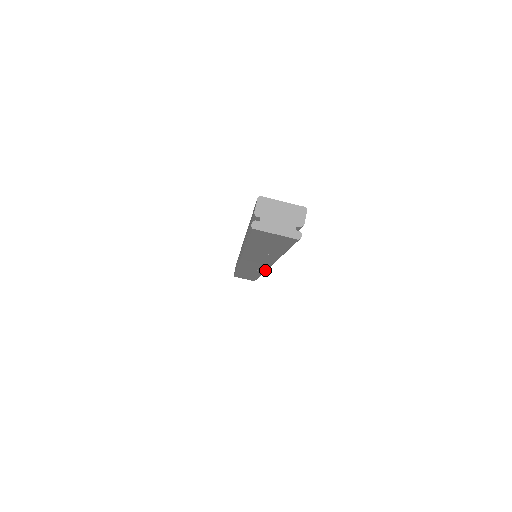
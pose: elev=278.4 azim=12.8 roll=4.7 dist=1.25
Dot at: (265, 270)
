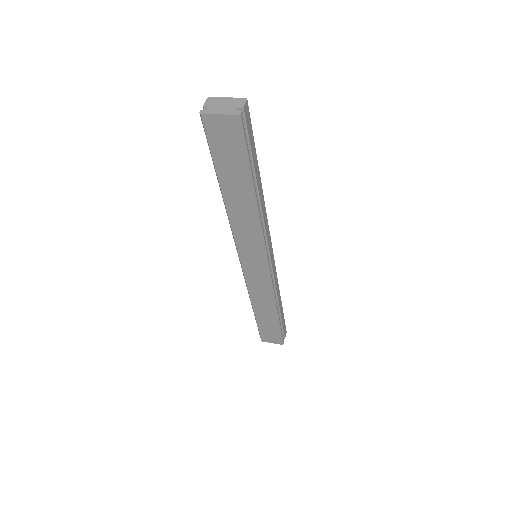
Dot at: (269, 276)
